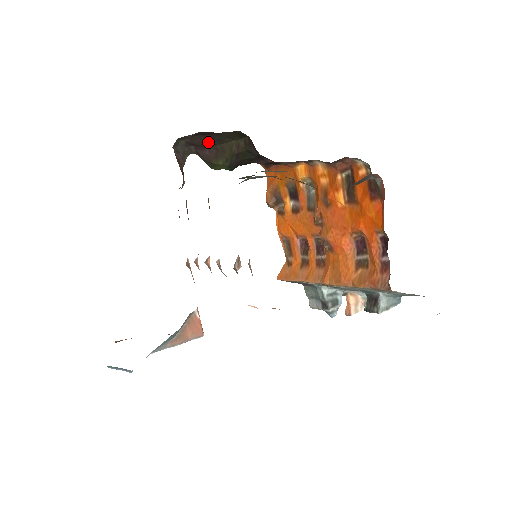
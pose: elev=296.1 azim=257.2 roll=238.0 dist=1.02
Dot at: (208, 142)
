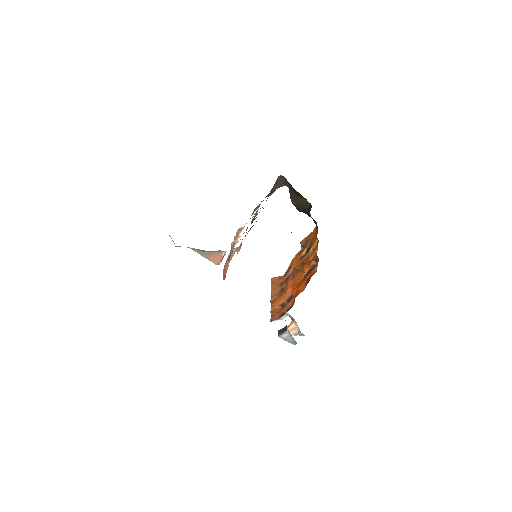
Dot at: (293, 189)
